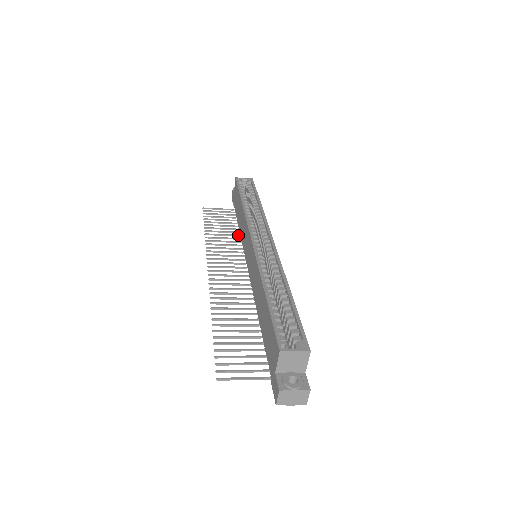
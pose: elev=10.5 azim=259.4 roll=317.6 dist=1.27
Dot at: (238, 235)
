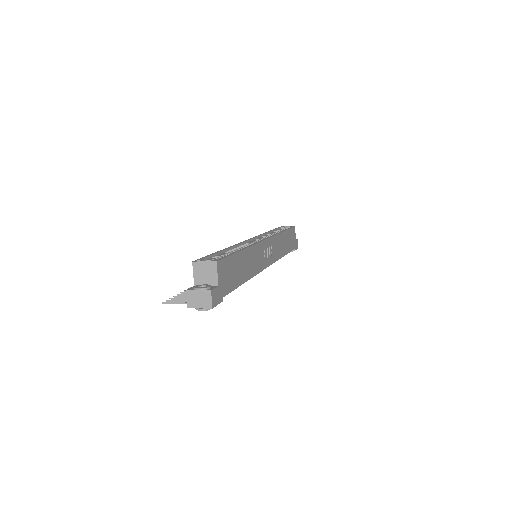
Dot at: occluded
